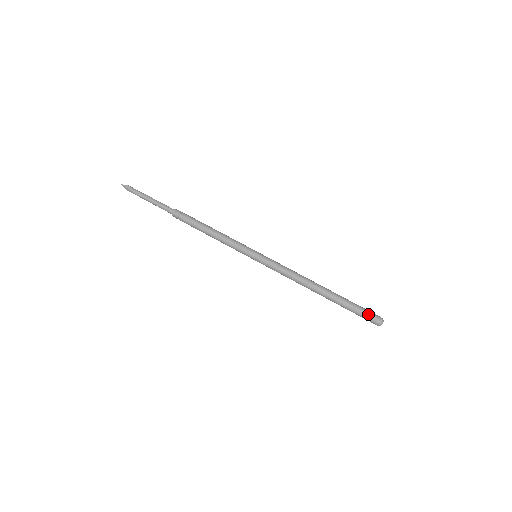
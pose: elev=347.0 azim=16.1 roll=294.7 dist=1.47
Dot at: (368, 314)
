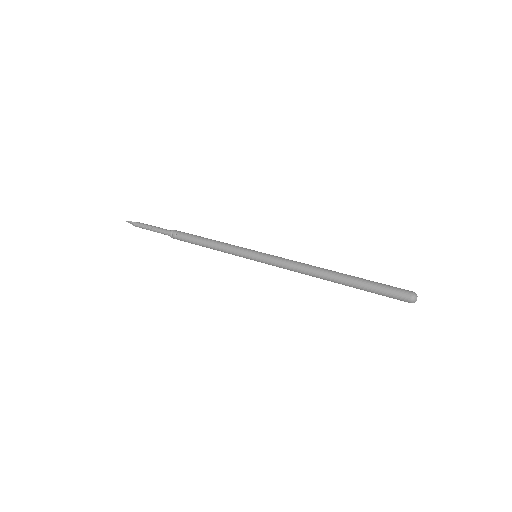
Dot at: (392, 296)
